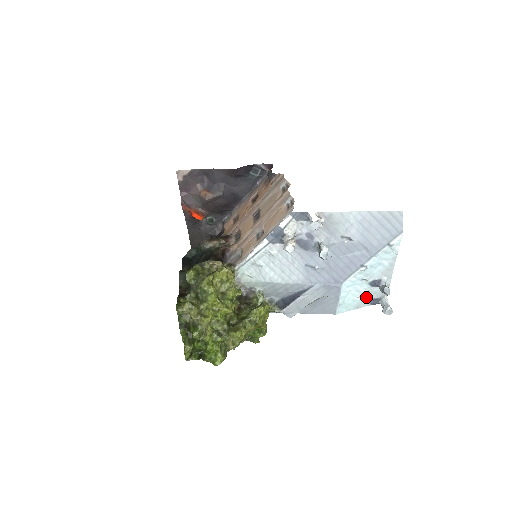
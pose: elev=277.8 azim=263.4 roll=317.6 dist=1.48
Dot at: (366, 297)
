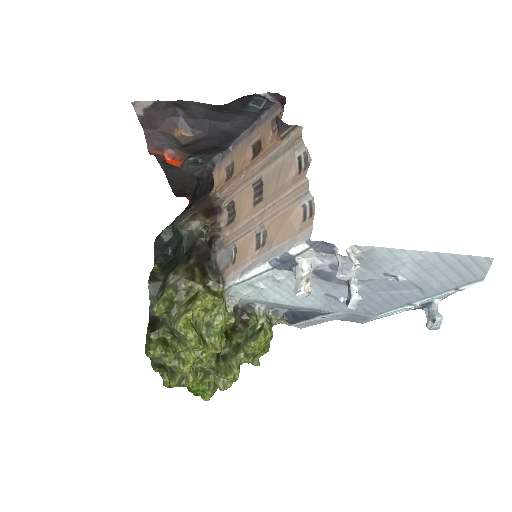
Dot at: (407, 309)
